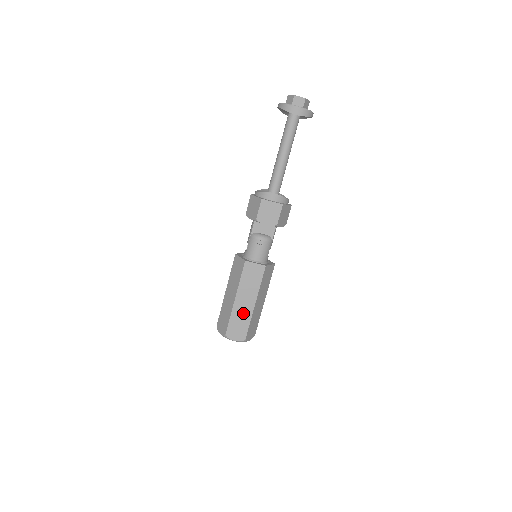
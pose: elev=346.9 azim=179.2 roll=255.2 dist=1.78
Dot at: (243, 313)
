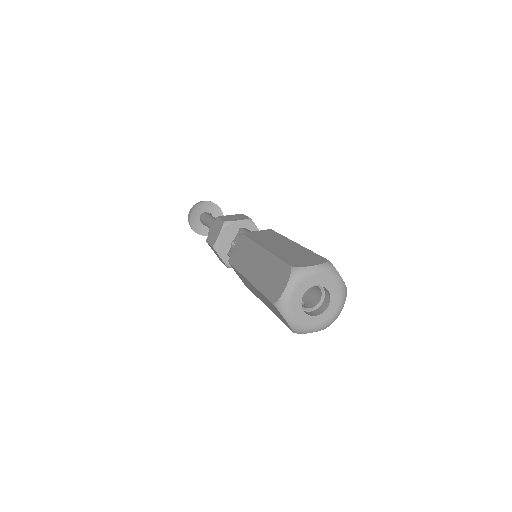
Dot at: (264, 269)
